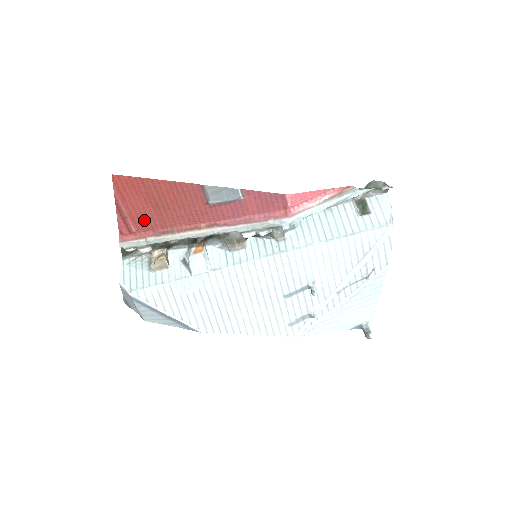
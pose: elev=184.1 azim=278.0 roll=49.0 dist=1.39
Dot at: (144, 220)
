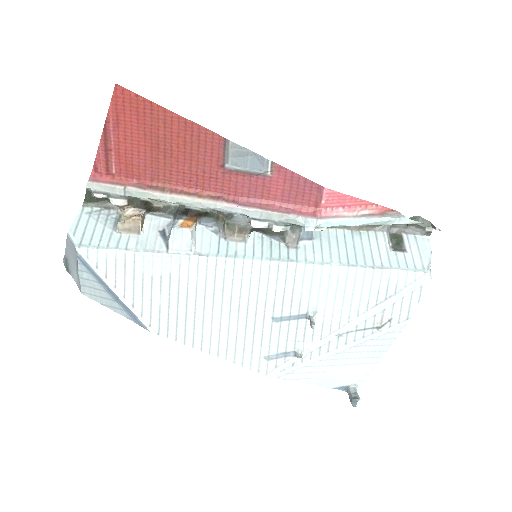
Dot at: (132, 161)
